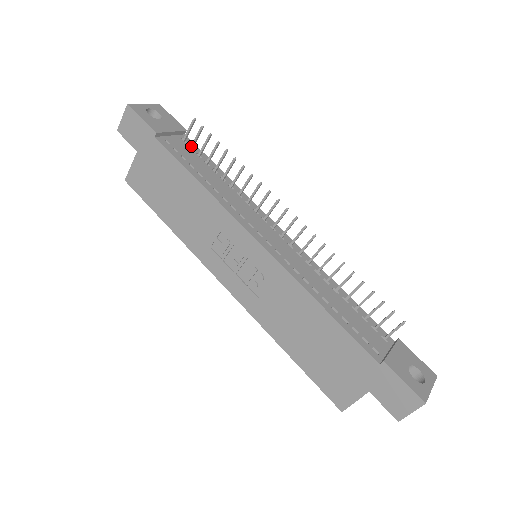
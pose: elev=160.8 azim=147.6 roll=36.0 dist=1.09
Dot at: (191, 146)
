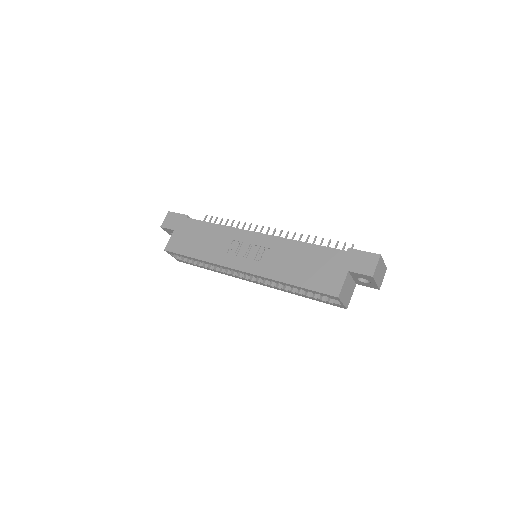
Dot at: occluded
